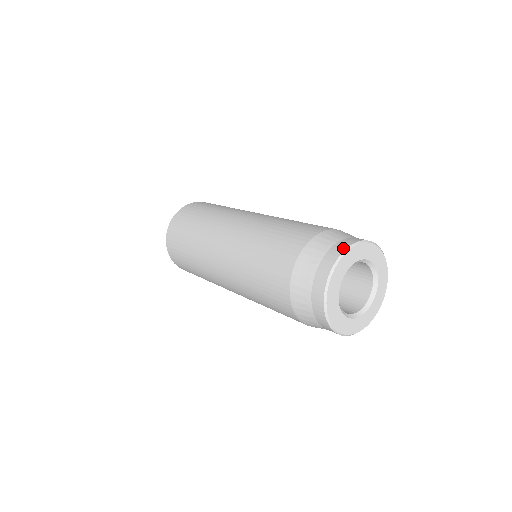
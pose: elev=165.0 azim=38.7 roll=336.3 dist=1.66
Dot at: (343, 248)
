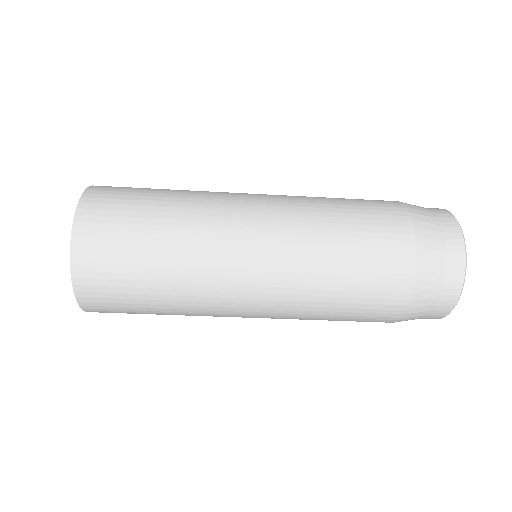
Dot at: (444, 209)
